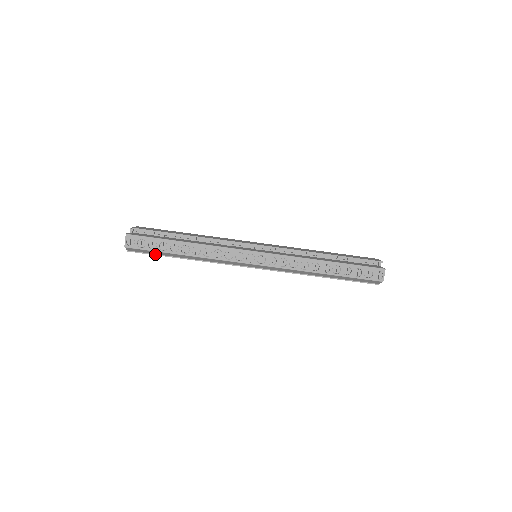
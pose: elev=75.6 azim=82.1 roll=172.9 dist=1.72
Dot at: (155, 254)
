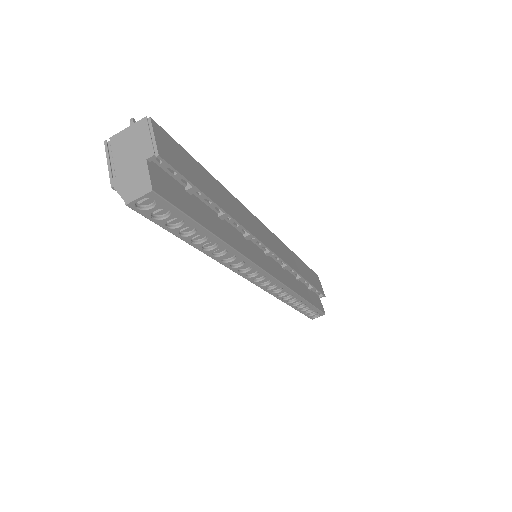
Dot at: occluded
